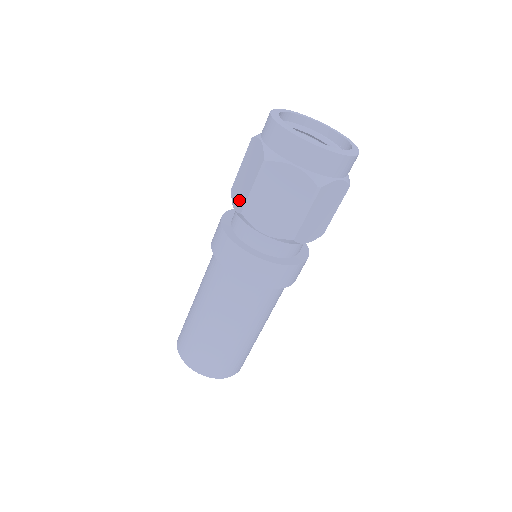
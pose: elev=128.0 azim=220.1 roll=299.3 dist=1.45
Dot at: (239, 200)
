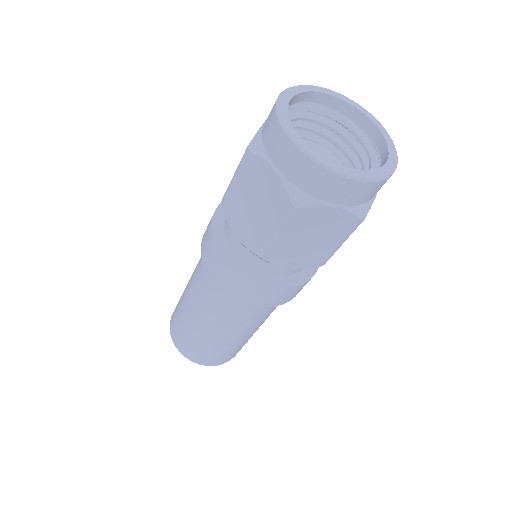
Dot at: (247, 235)
